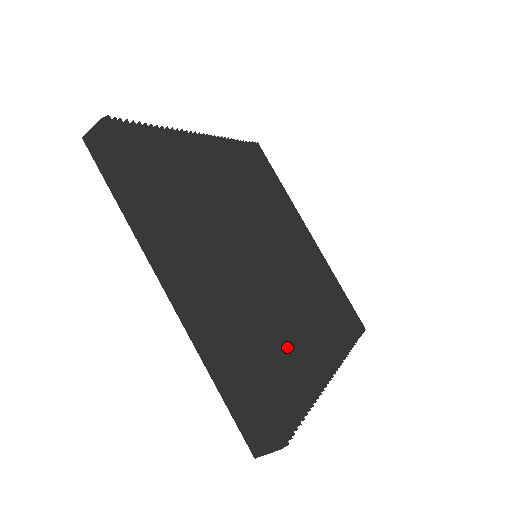
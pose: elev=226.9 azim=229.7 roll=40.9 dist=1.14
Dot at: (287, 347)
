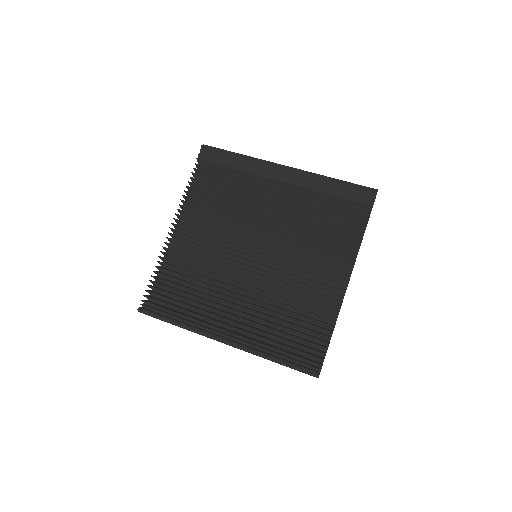
Dot at: (300, 310)
